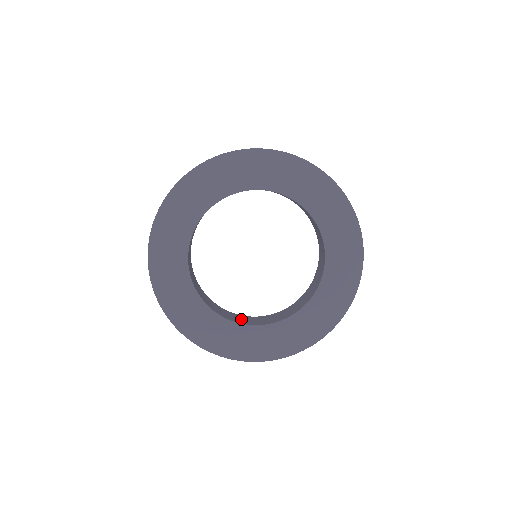
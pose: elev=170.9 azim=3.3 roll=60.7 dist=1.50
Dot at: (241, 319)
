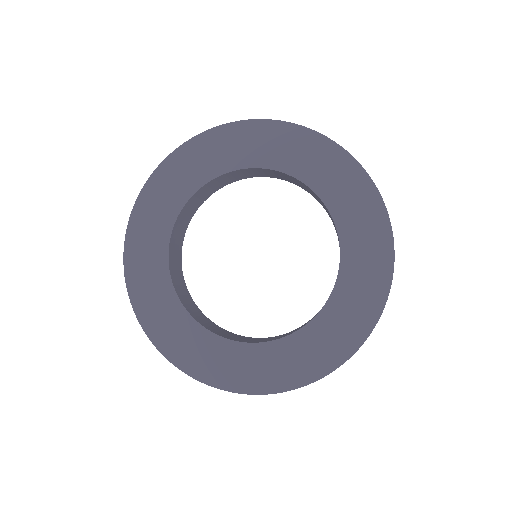
Dot at: (283, 335)
